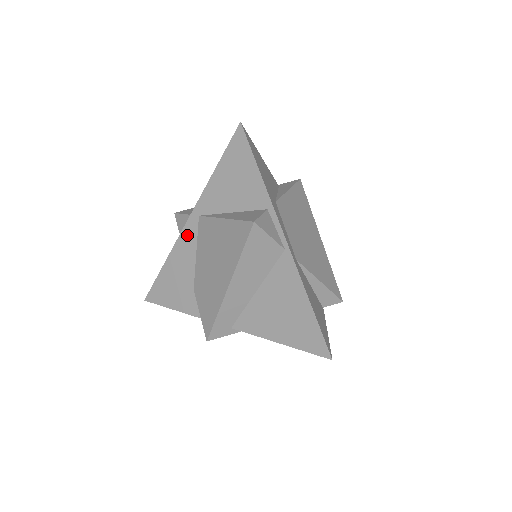
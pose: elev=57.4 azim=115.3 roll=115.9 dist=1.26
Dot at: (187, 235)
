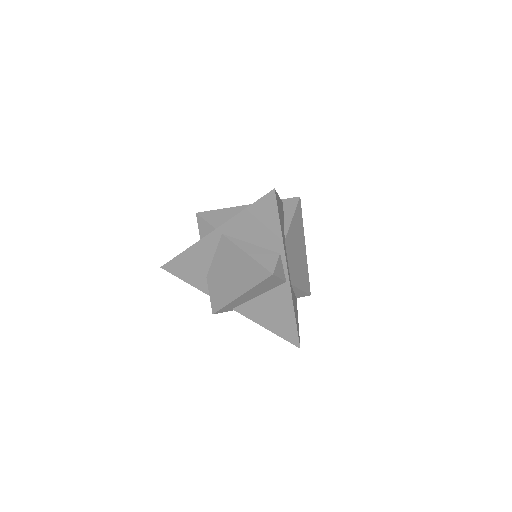
Dot at: (208, 242)
